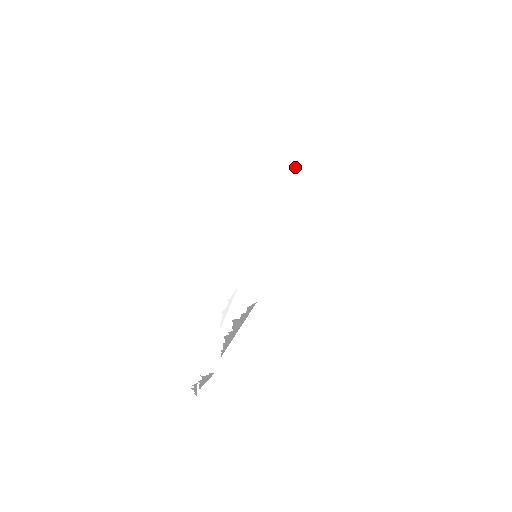
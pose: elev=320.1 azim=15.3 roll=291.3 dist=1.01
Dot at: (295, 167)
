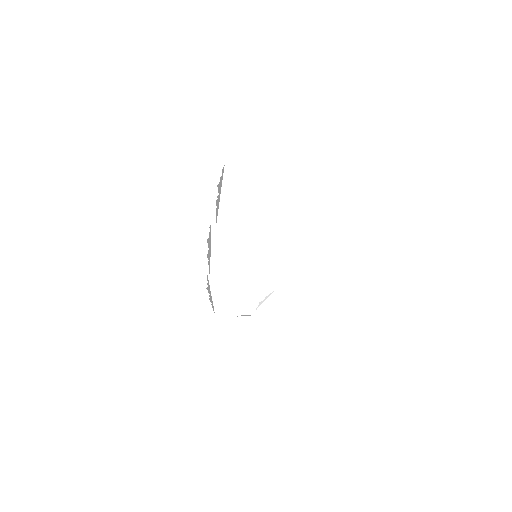
Dot at: (291, 246)
